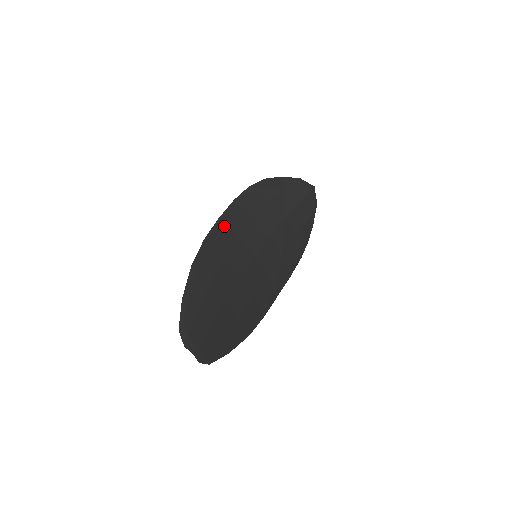
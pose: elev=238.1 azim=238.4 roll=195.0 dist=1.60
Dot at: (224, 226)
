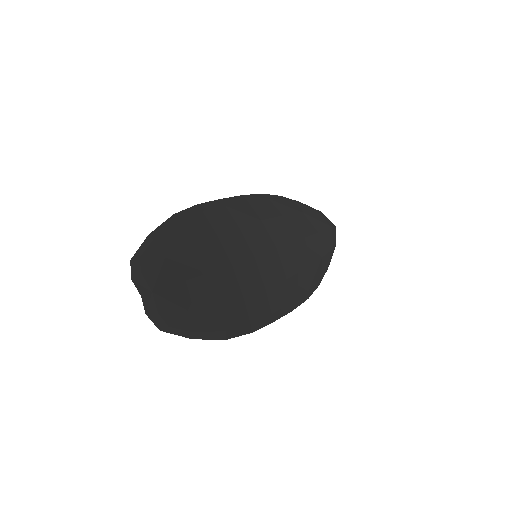
Dot at: (225, 208)
